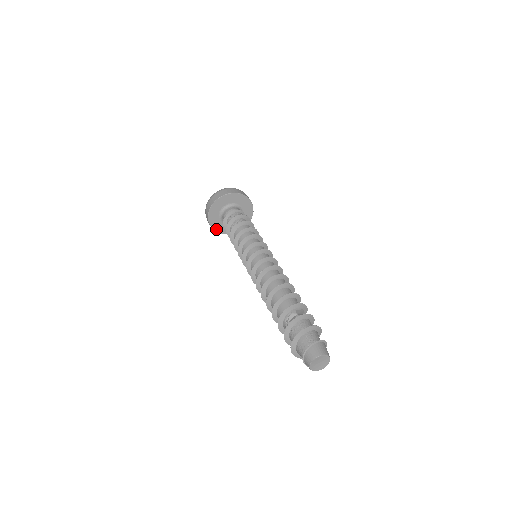
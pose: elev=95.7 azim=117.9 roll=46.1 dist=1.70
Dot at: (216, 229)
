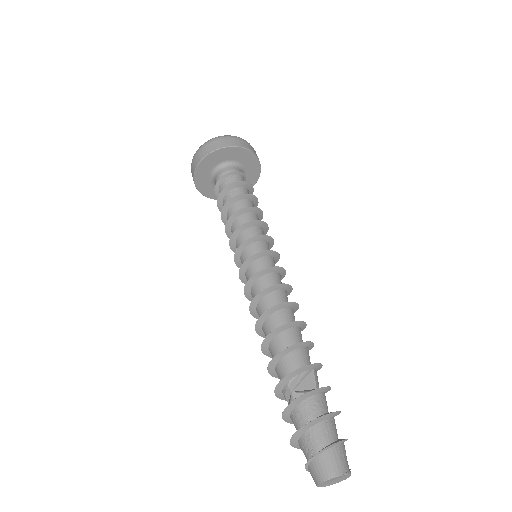
Dot at: occluded
